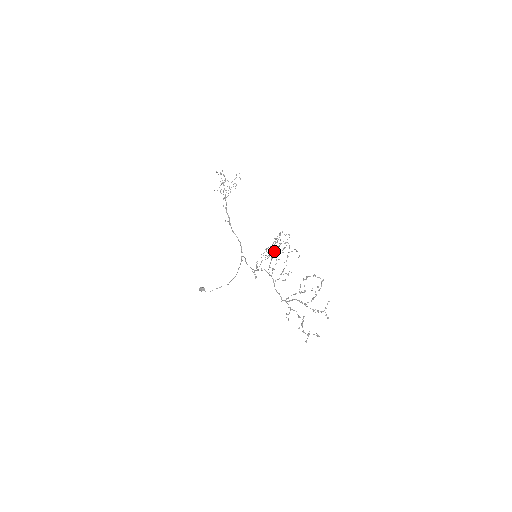
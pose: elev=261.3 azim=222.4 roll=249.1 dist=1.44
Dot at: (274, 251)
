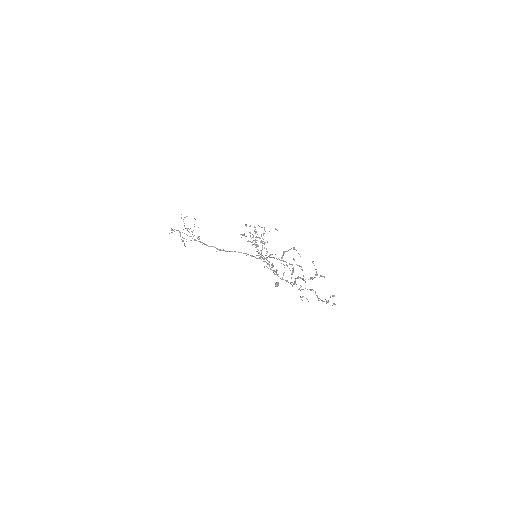
Dot at: occluded
